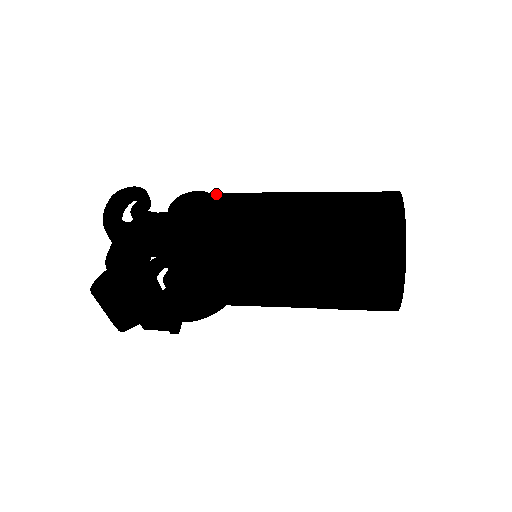
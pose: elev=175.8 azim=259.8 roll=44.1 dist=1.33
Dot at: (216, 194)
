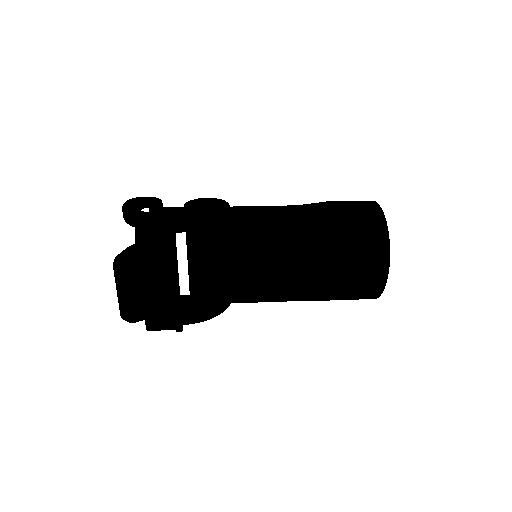
Dot at: occluded
